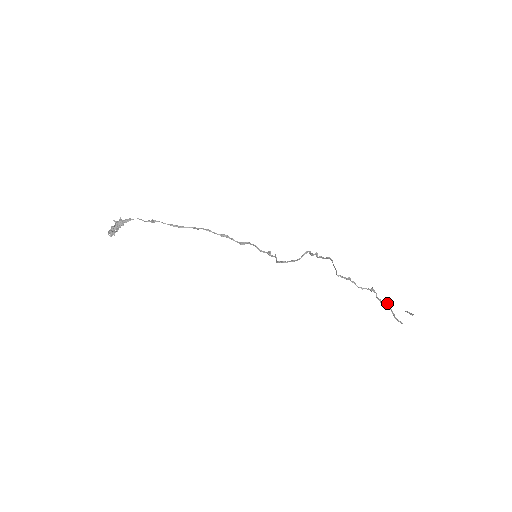
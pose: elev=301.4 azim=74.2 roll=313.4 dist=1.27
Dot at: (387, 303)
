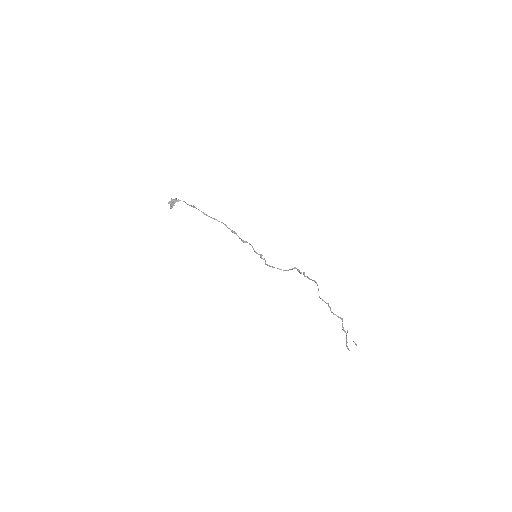
Dot at: occluded
